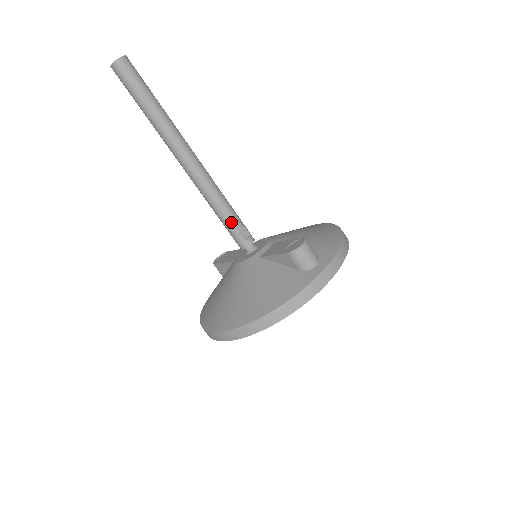
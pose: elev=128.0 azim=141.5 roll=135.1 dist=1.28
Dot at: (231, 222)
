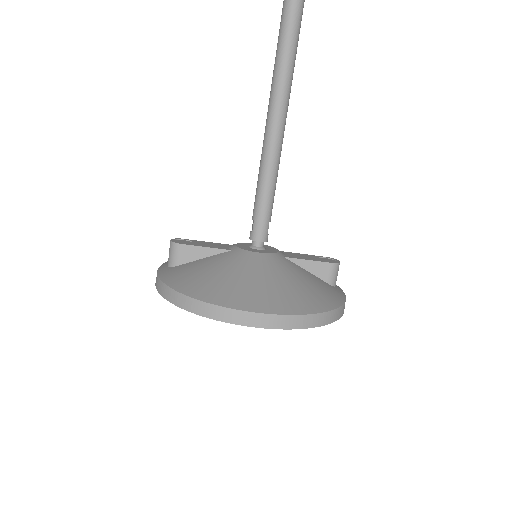
Dot at: (271, 209)
